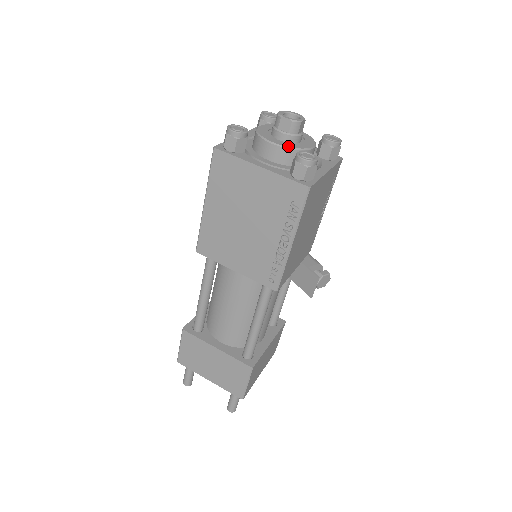
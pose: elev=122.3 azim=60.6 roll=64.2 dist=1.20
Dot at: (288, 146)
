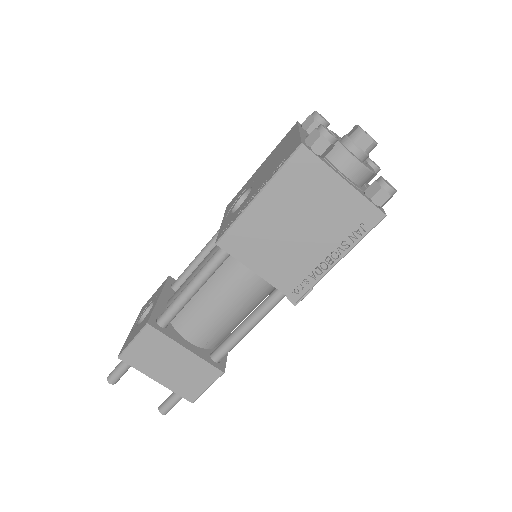
Dot at: (366, 166)
